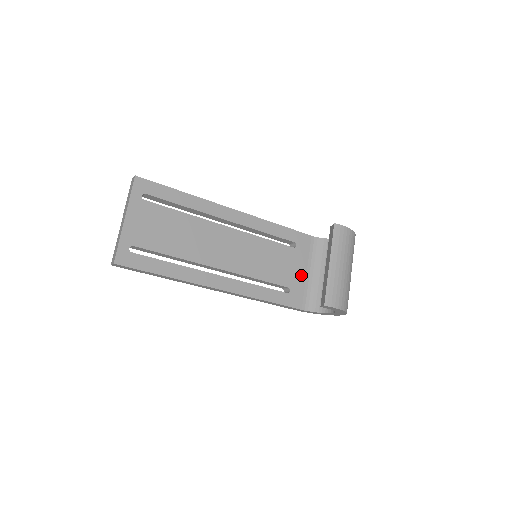
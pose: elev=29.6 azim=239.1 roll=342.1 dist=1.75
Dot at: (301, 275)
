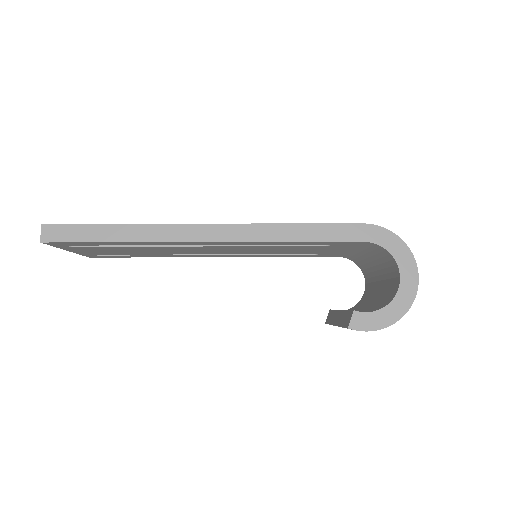
Dot at: (338, 251)
